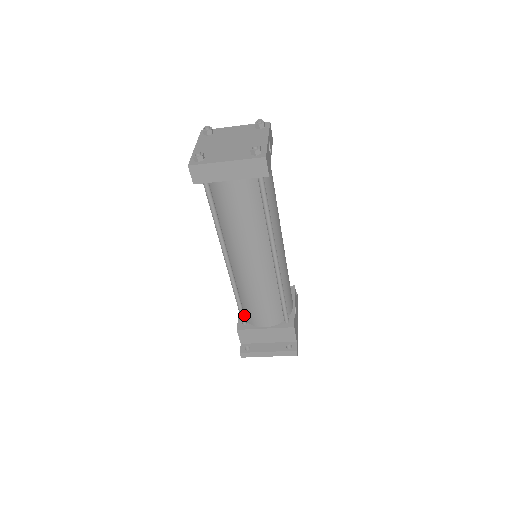
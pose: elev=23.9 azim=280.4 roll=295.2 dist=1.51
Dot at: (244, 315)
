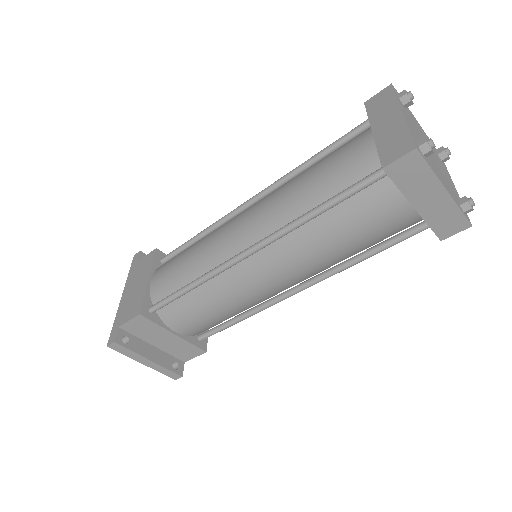
Dot at: (167, 304)
